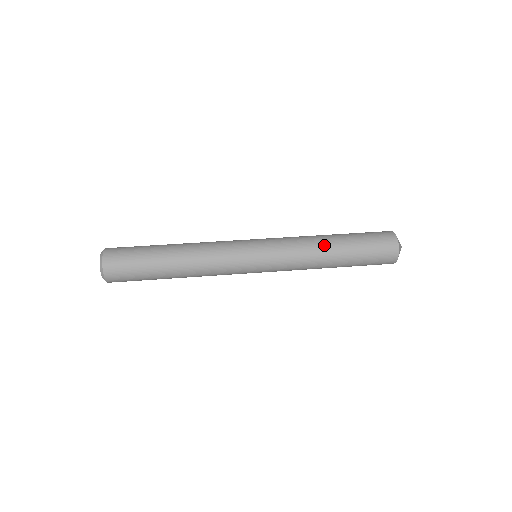
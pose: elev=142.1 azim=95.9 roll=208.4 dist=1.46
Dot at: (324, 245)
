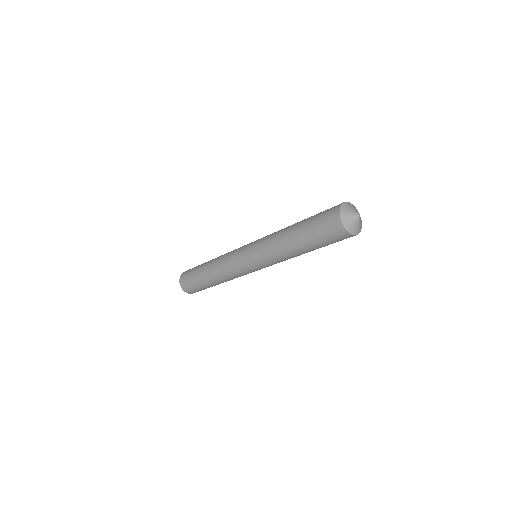
Dot at: (287, 228)
